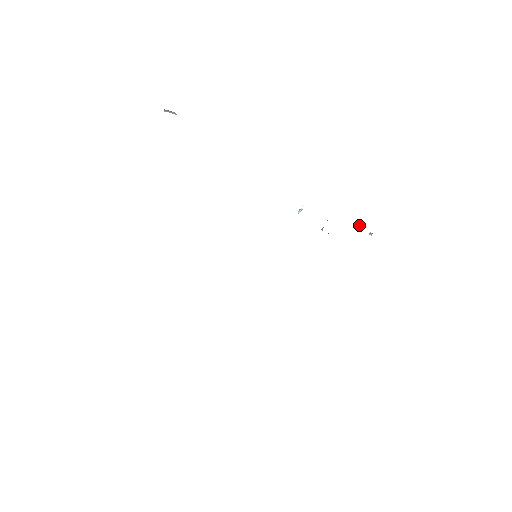
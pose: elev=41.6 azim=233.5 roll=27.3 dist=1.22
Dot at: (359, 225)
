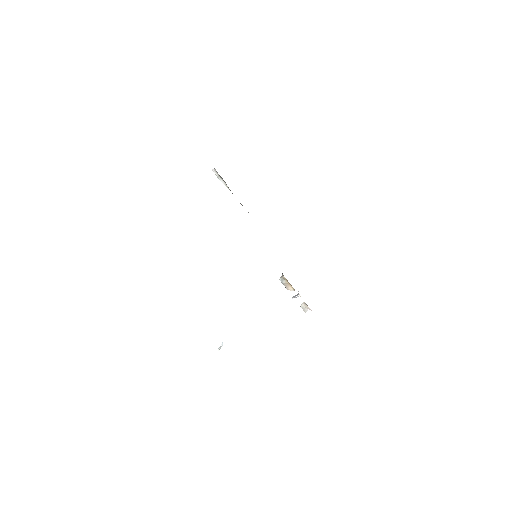
Dot at: (295, 295)
